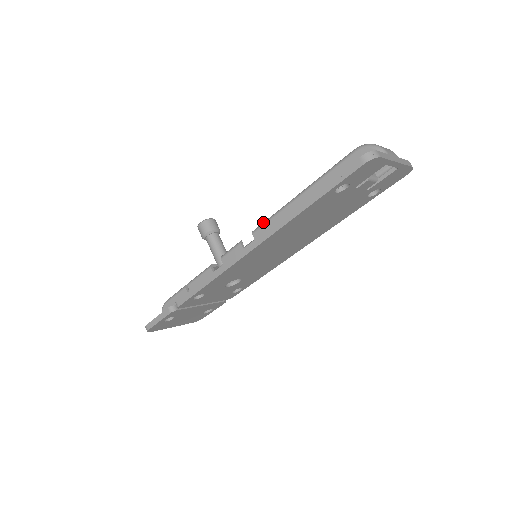
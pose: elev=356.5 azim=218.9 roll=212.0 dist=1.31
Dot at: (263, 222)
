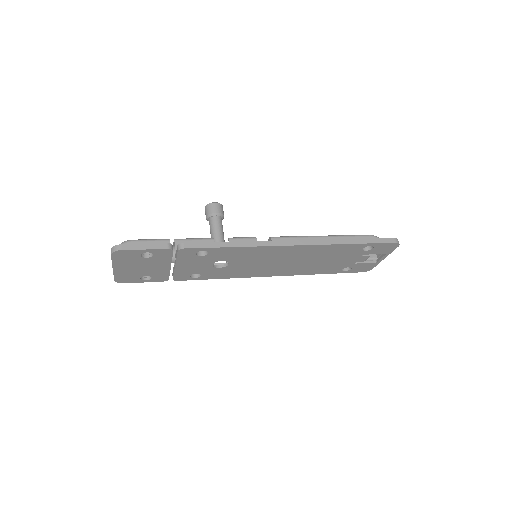
Dot at: (284, 236)
